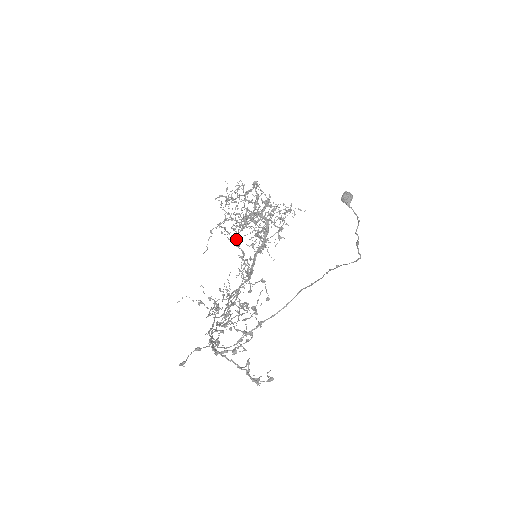
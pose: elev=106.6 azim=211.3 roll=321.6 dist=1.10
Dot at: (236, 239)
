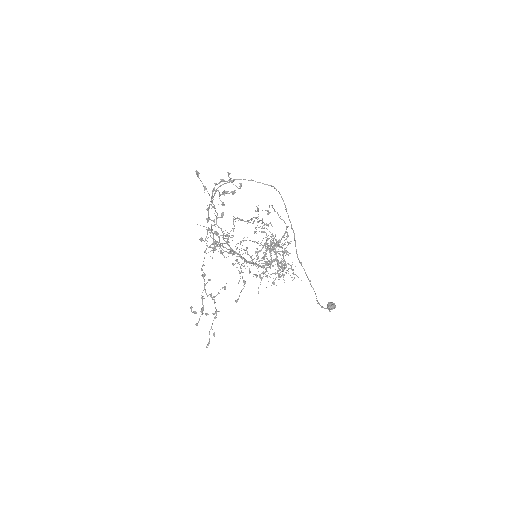
Dot at: occluded
